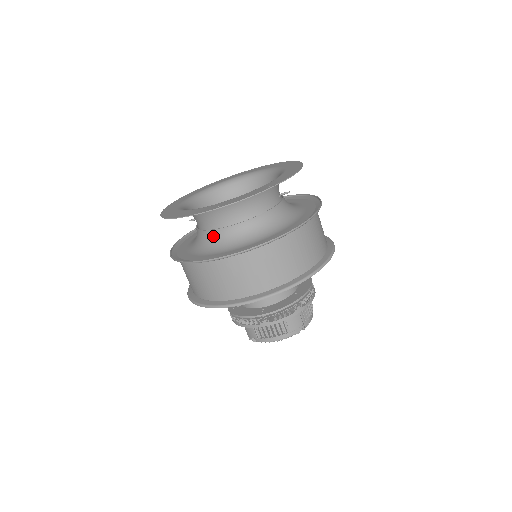
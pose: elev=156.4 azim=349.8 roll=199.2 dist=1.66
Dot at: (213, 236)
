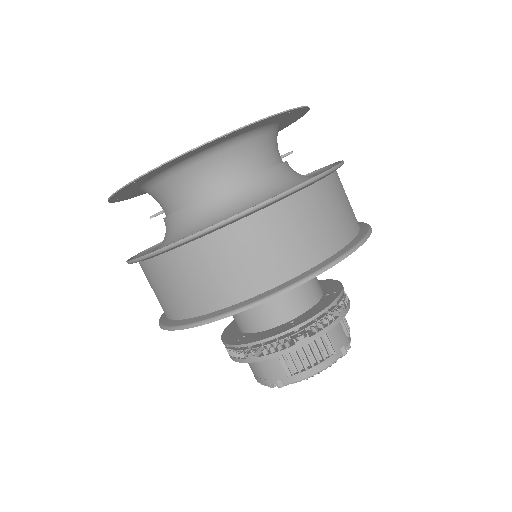
Dot at: (206, 208)
